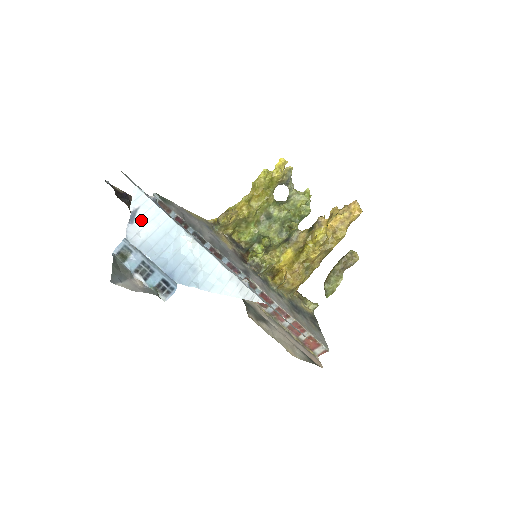
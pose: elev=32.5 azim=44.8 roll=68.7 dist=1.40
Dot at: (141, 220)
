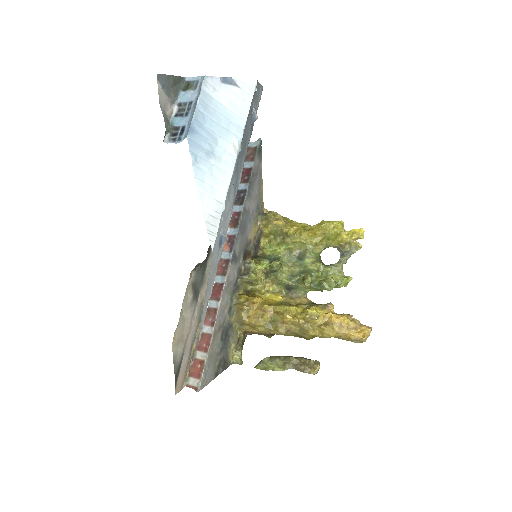
Dot at: (229, 91)
